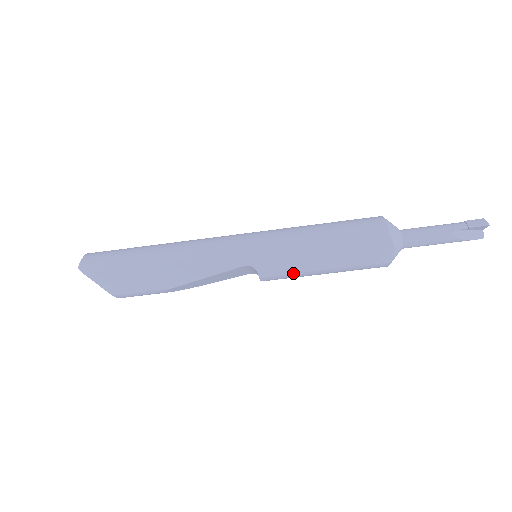
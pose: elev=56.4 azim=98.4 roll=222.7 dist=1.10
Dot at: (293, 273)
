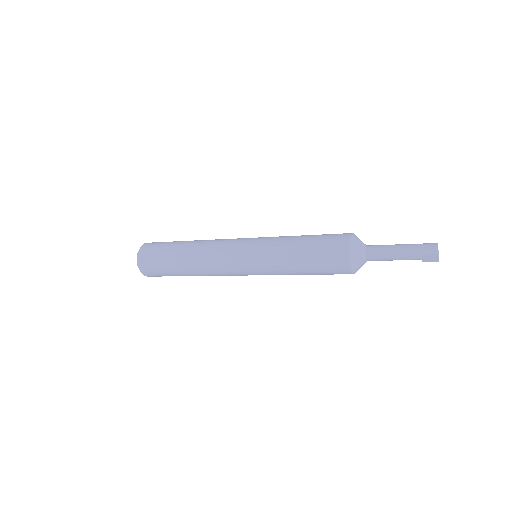
Dot at: occluded
